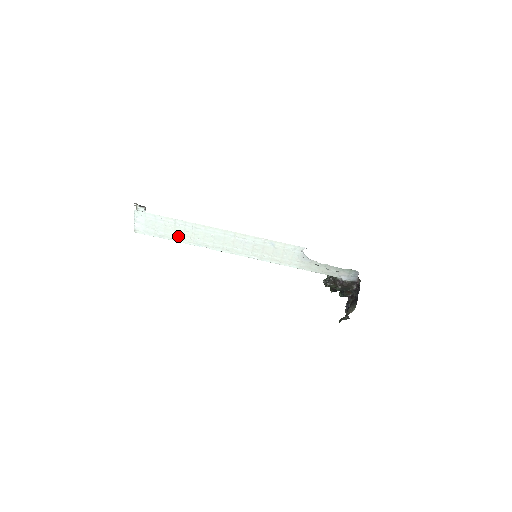
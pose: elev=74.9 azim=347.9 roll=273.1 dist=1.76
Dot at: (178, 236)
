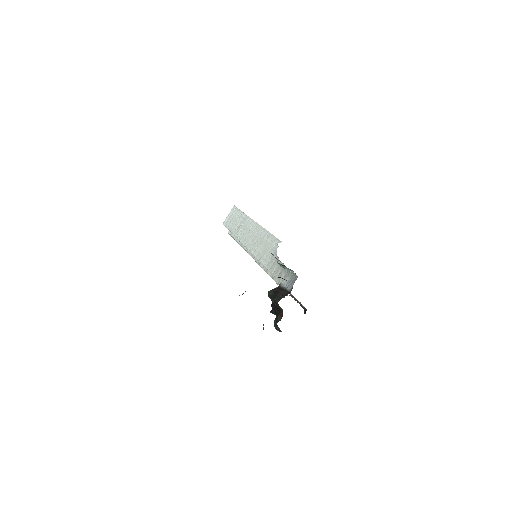
Dot at: (235, 227)
